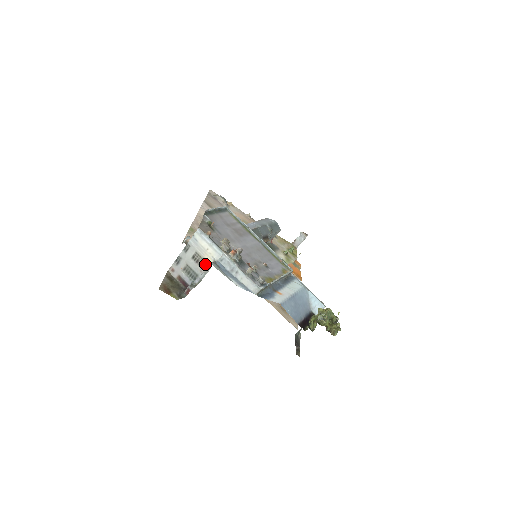
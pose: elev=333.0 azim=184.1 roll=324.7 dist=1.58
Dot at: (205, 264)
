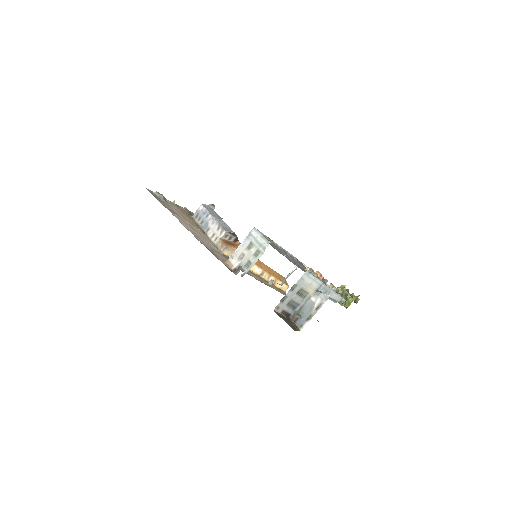
Dot at: (307, 295)
